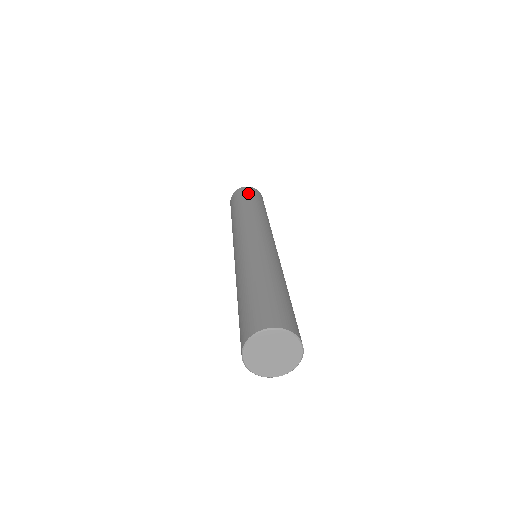
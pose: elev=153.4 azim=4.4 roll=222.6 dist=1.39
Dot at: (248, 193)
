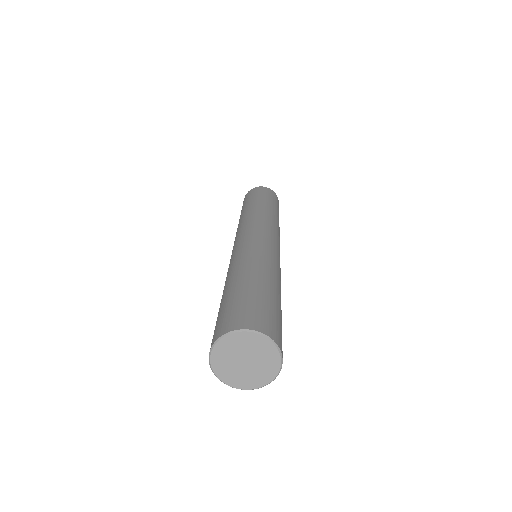
Dot at: (272, 196)
